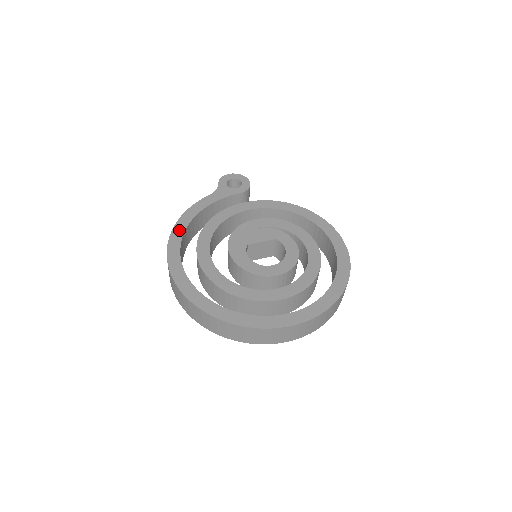
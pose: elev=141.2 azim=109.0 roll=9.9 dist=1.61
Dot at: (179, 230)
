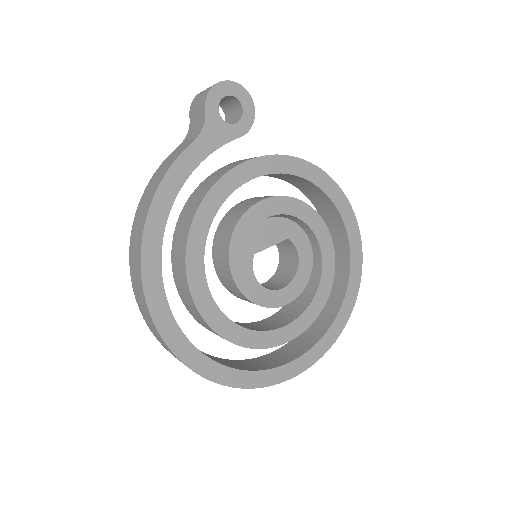
Dot at: (154, 234)
